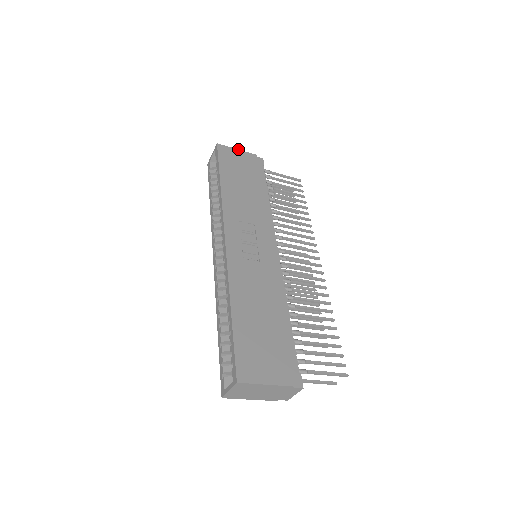
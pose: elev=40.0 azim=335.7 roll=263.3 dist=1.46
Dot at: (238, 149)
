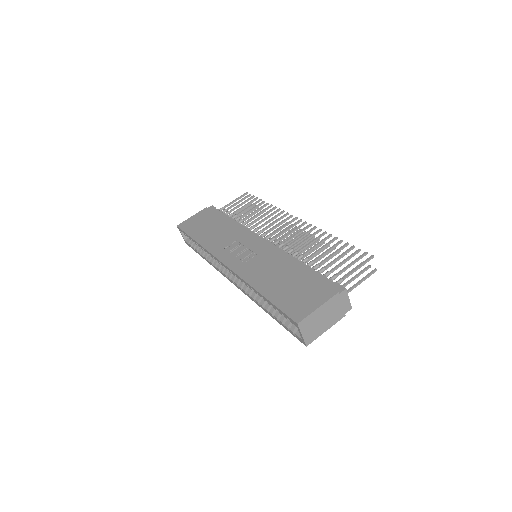
Dot at: (192, 216)
